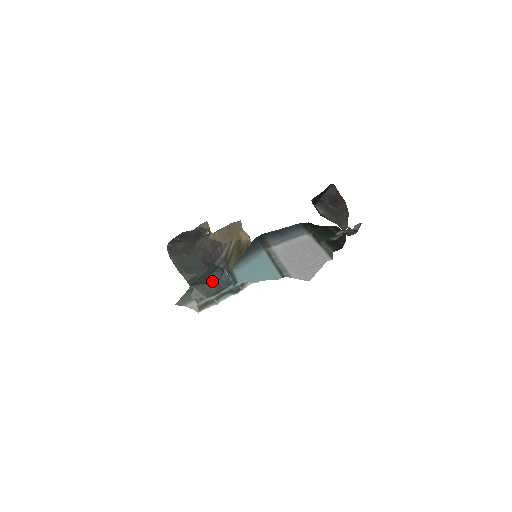
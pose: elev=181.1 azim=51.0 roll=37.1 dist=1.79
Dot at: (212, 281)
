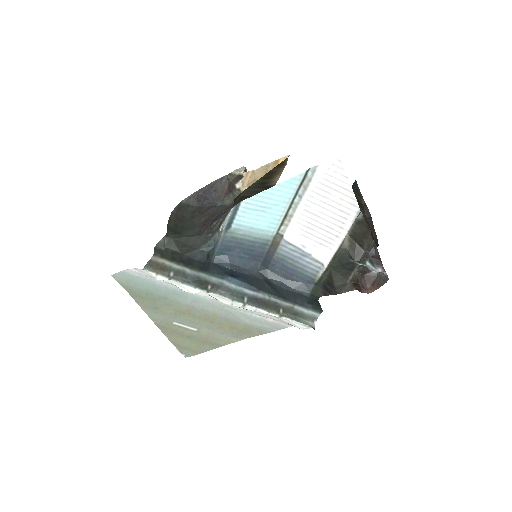
Dot at: (188, 256)
